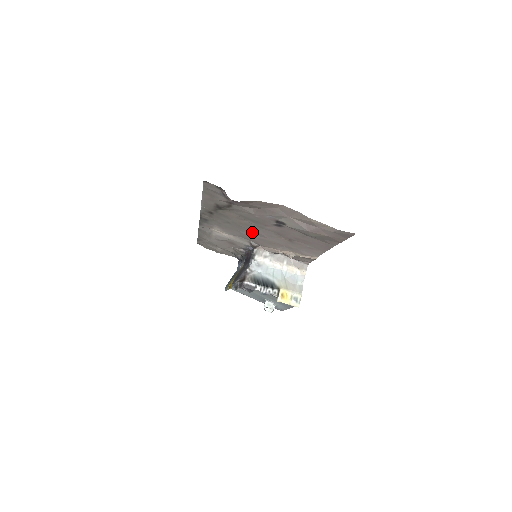
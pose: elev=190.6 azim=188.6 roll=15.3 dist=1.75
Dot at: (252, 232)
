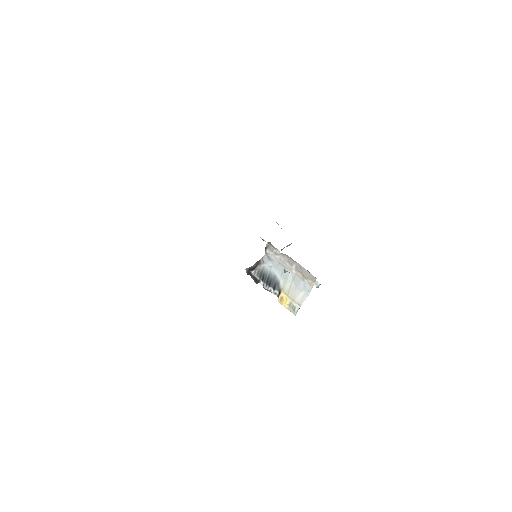
Dot at: occluded
